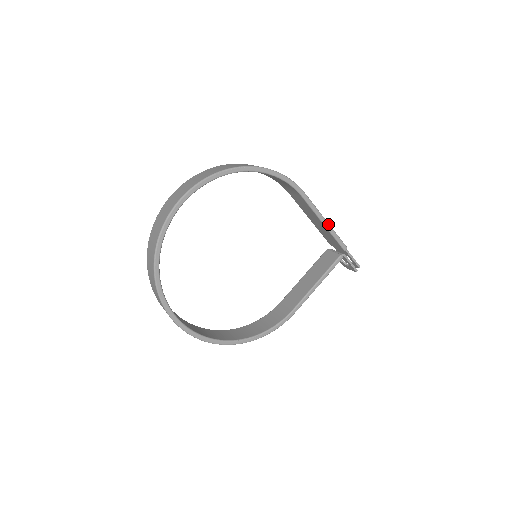
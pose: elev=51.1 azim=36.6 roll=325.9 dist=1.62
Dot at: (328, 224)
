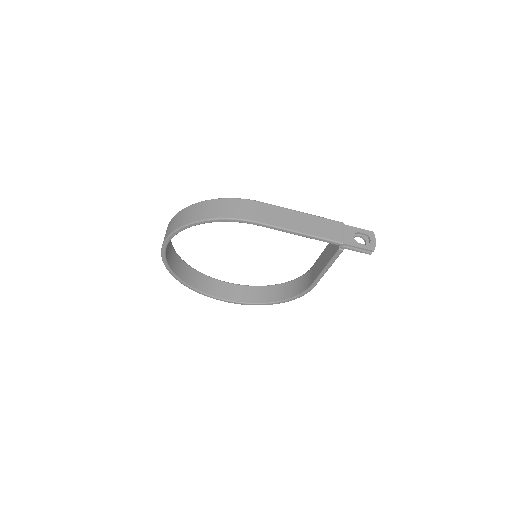
Dot at: (304, 235)
